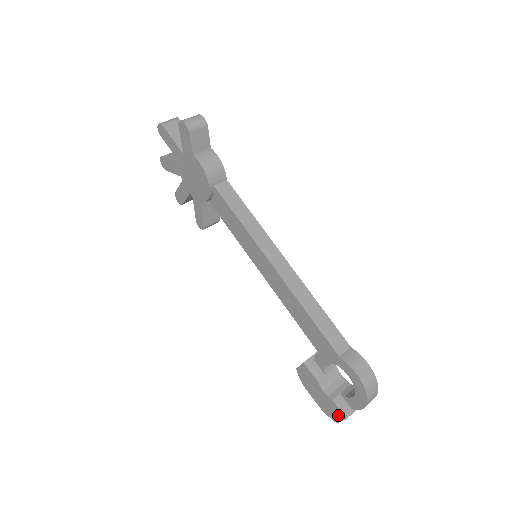
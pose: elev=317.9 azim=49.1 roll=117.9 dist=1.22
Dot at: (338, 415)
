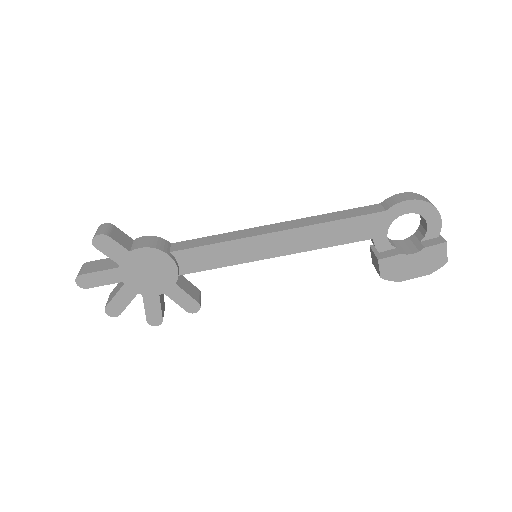
Dot at: (440, 252)
